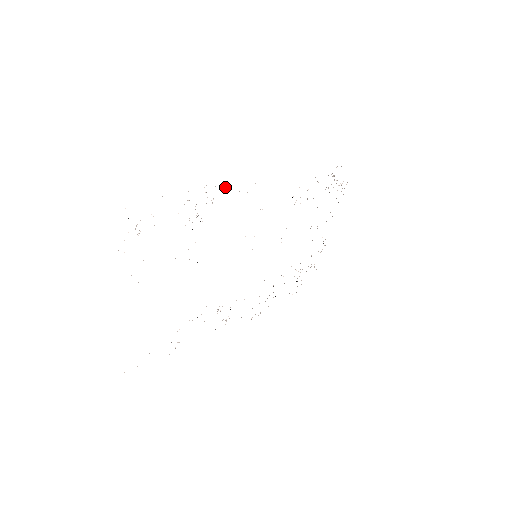
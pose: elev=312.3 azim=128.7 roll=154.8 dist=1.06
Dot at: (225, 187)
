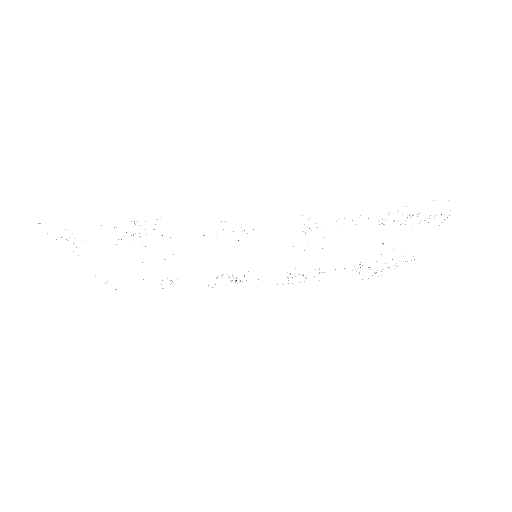
Dot at: occluded
